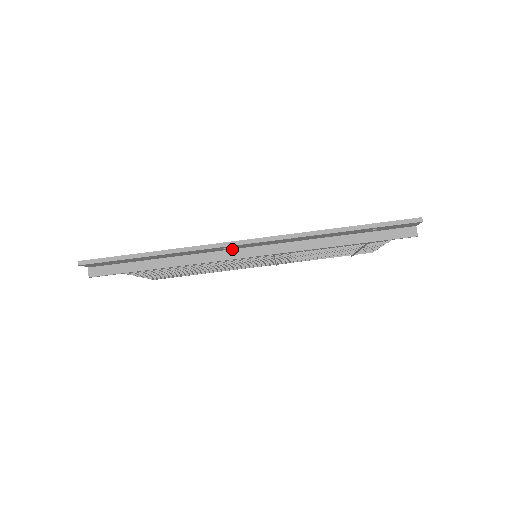
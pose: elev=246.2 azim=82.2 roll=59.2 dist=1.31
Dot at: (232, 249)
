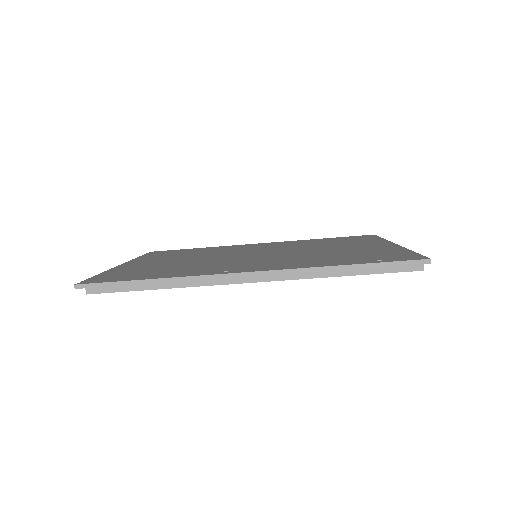
Dot at: occluded
